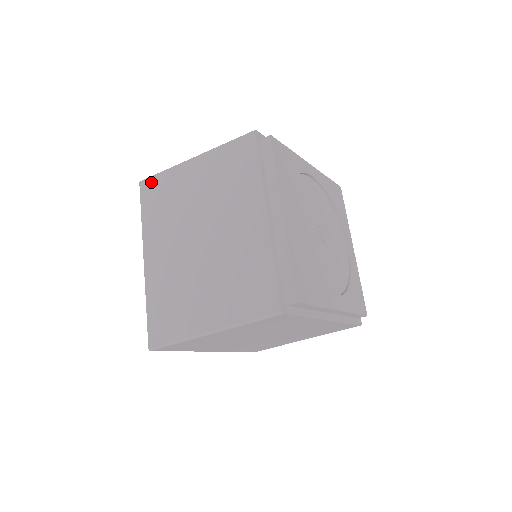
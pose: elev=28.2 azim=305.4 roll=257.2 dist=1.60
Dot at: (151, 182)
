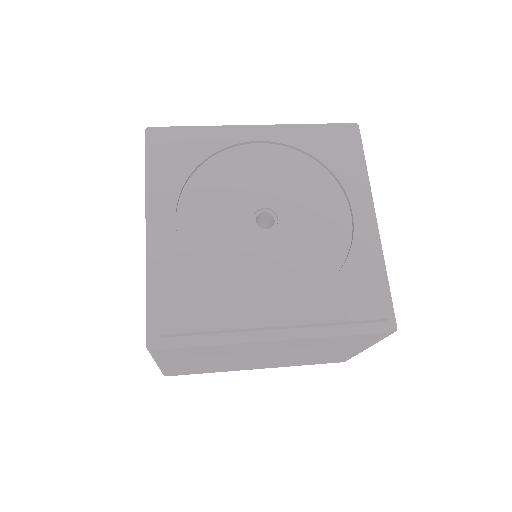
Dot at: occluded
